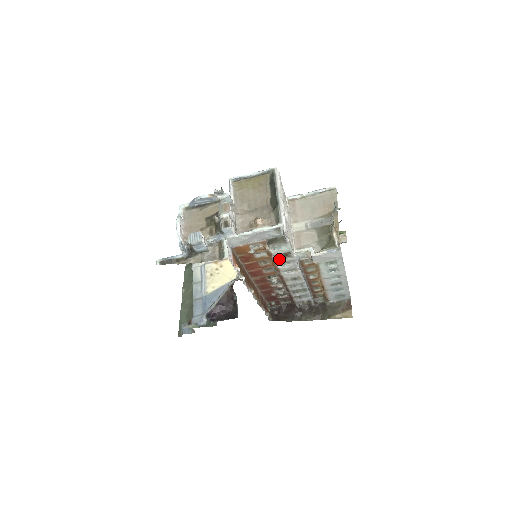
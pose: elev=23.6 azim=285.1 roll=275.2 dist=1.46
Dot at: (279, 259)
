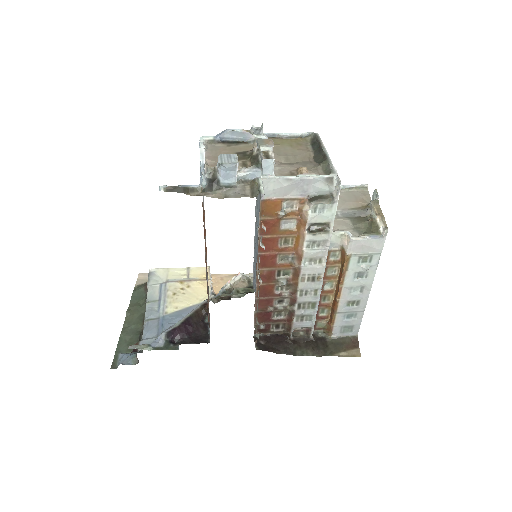
Dot at: (311, 233)
